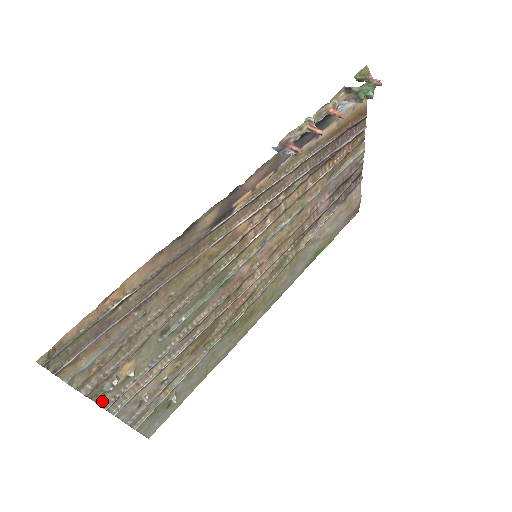
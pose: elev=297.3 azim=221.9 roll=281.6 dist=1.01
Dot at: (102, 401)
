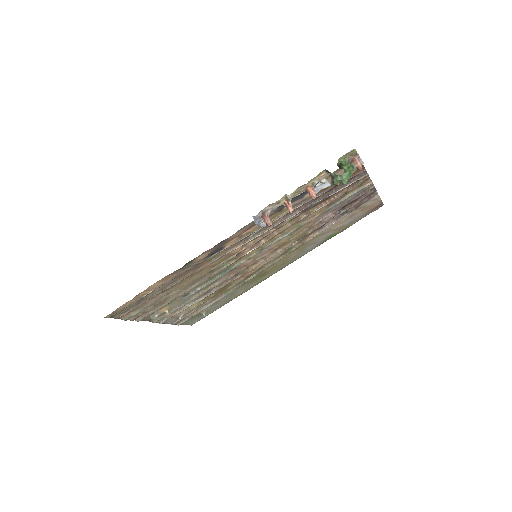
Dot at: (151, 320)
